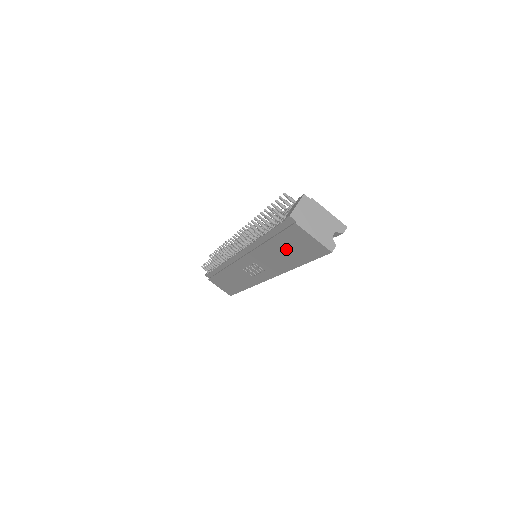
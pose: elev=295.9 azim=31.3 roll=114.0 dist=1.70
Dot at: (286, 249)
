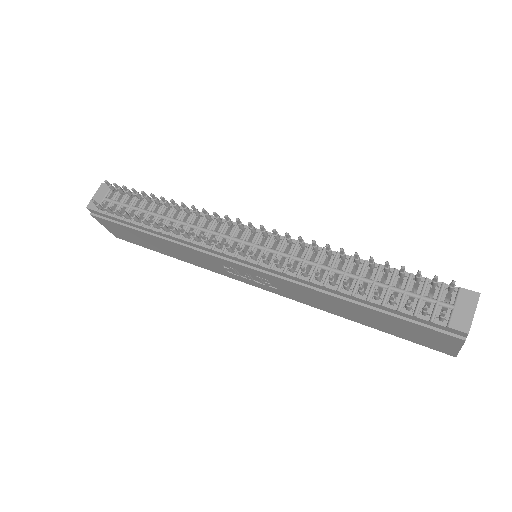
Dot at: (377, 319)
